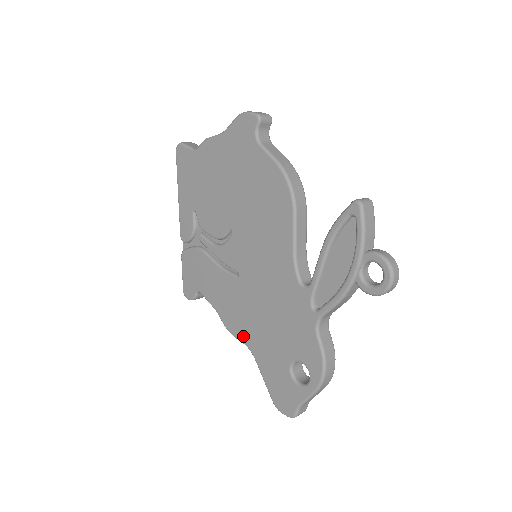
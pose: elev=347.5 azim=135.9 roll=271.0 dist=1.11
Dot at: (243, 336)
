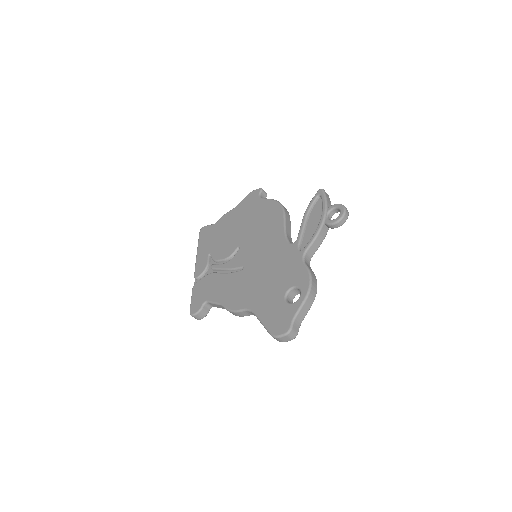
Dot at: (245, 304)
